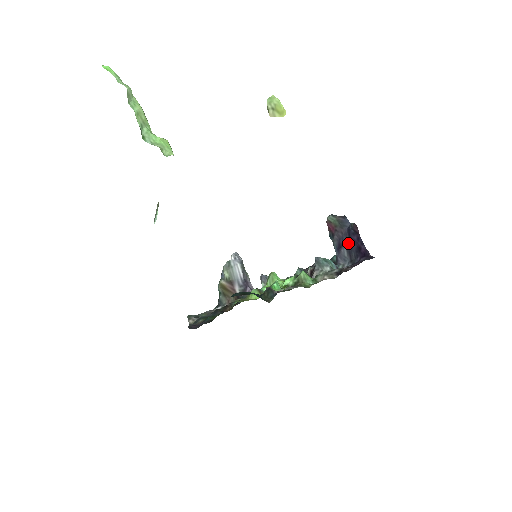
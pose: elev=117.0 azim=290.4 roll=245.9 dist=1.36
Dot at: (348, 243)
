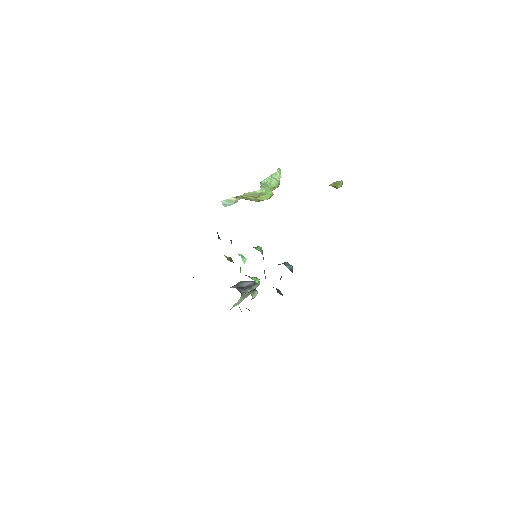
Dot at: occluded
